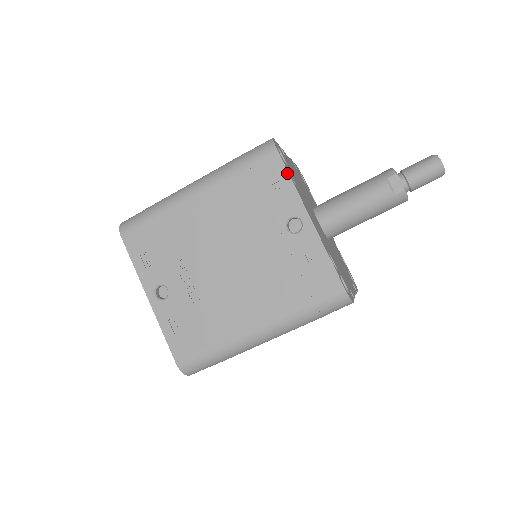
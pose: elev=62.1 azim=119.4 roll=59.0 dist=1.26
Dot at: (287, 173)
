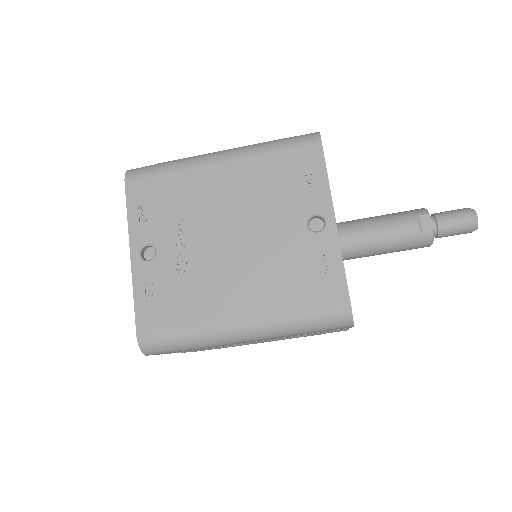
Dot at: (325, 168)
